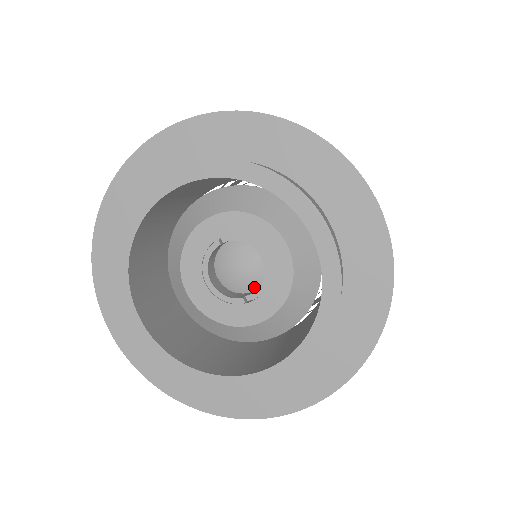
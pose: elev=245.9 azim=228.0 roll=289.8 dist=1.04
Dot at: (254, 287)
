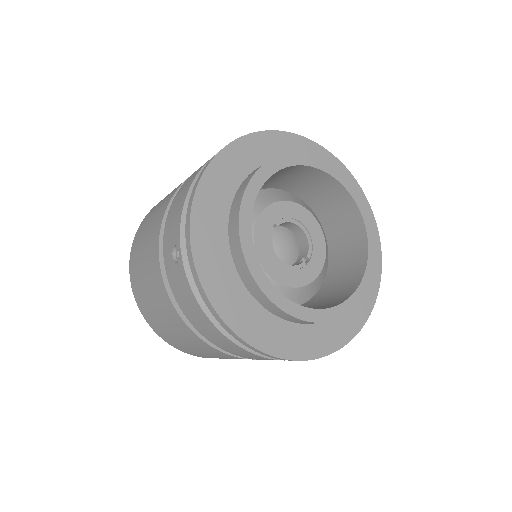
Dot at: (296, 257)
